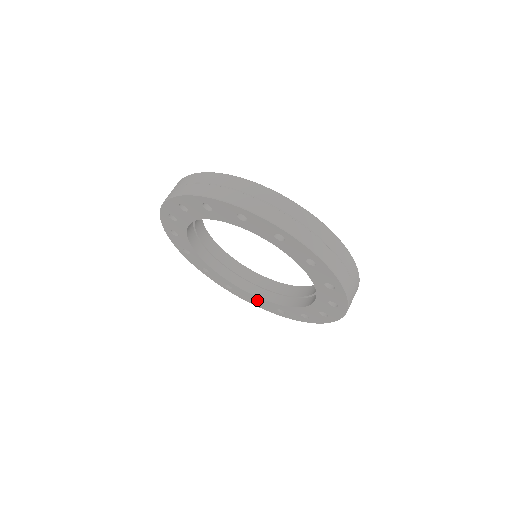
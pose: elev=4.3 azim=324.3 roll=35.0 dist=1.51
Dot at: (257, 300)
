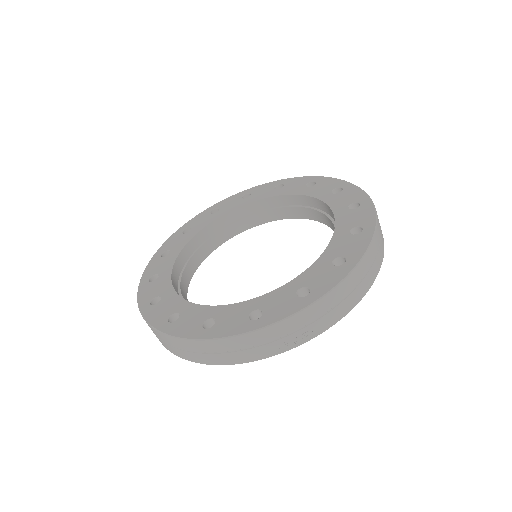
Dot at: (183, 312)
